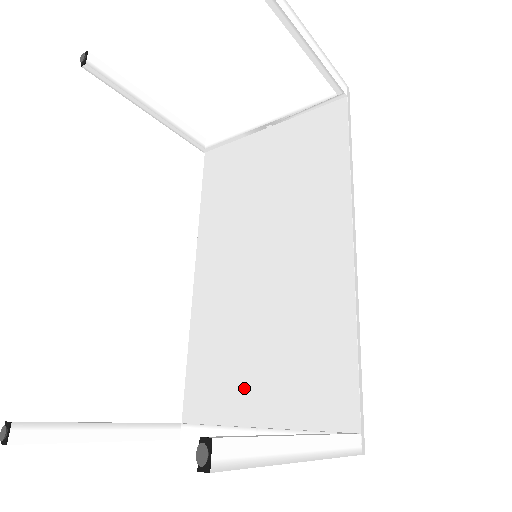
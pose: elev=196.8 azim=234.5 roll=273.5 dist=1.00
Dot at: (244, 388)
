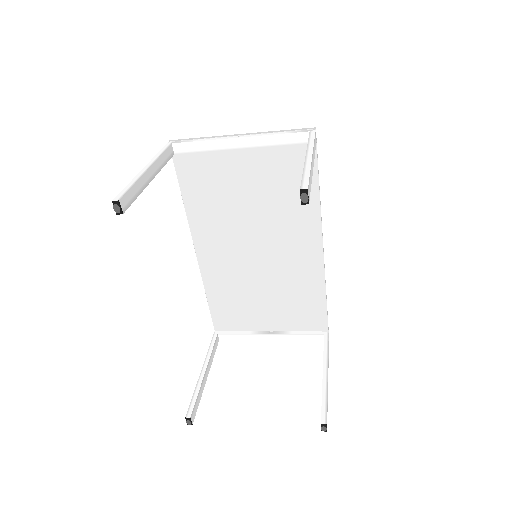
Dot at: (256, 315)
